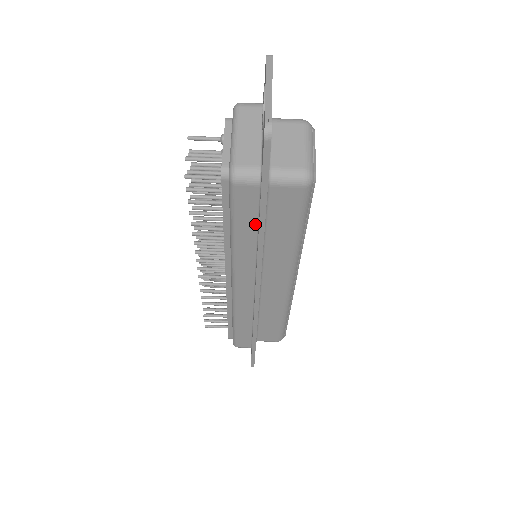
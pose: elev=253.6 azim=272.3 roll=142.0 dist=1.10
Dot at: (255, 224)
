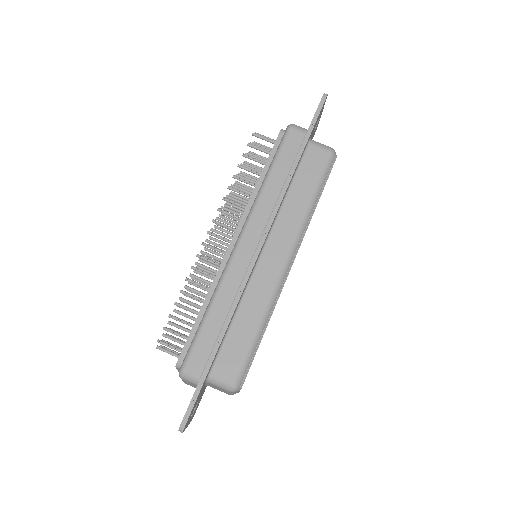
Dot at: (289, 167)
